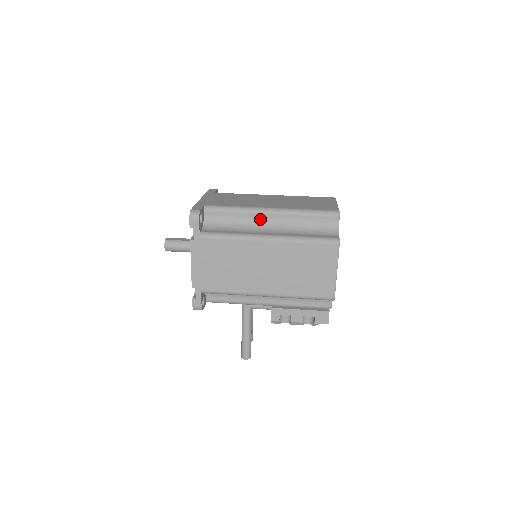
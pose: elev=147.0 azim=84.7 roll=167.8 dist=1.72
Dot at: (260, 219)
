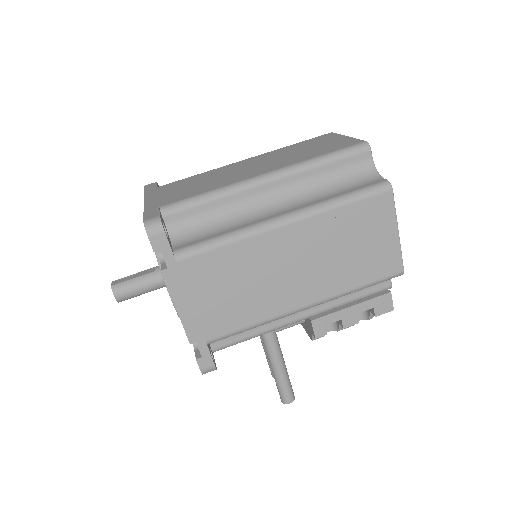
Dot at: (256, 196)
